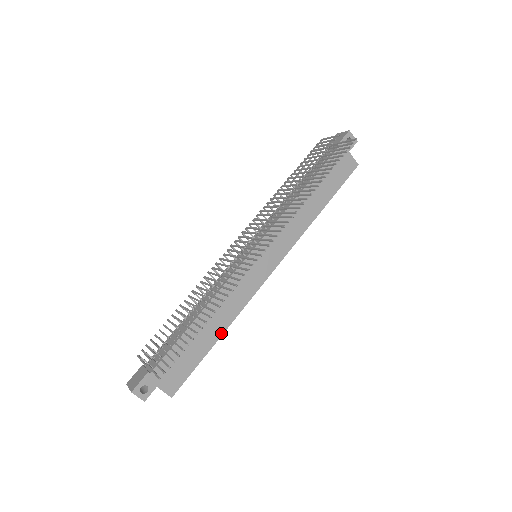
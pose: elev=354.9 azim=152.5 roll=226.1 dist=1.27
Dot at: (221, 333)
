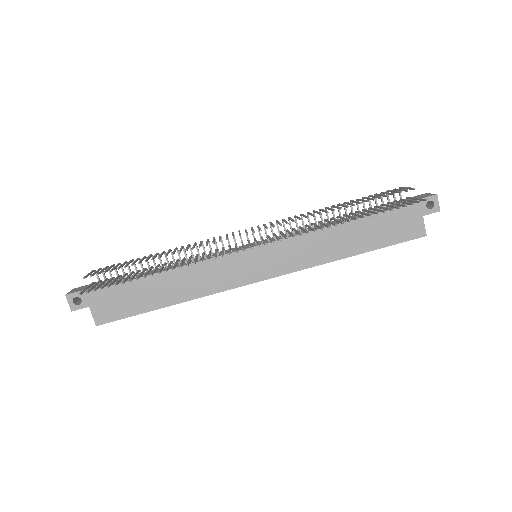
Dot at: (175, 302)
